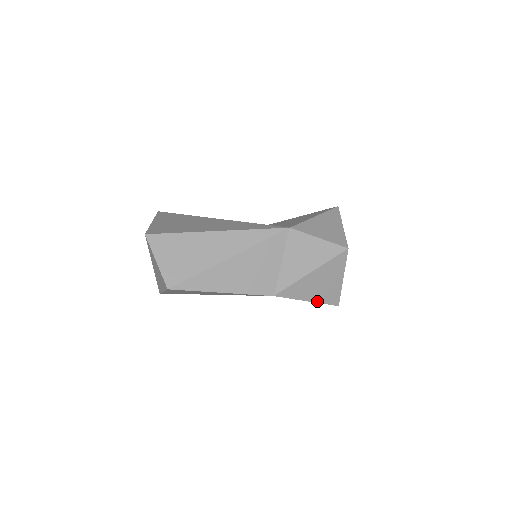
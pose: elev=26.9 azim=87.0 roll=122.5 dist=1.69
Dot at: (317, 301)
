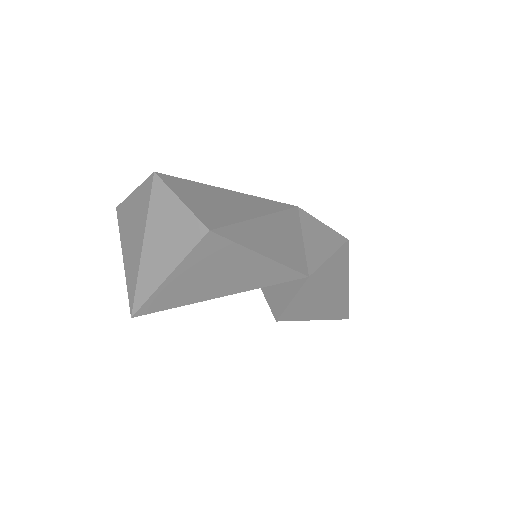
Dot at: (336, 303)
